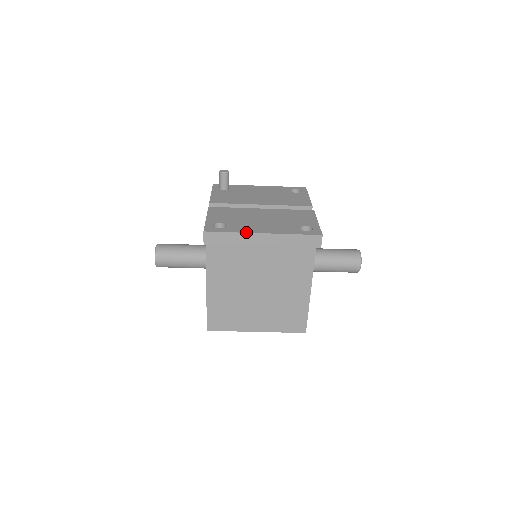
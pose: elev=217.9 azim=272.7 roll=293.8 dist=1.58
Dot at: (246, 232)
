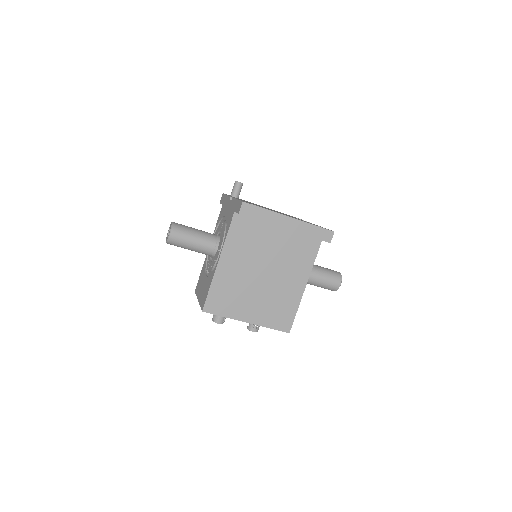
Dot at: occluded
